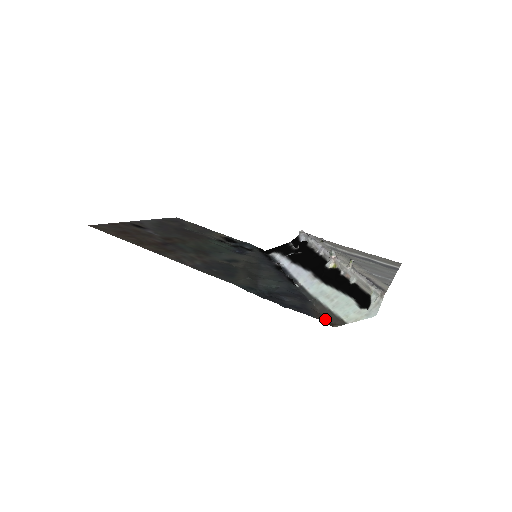
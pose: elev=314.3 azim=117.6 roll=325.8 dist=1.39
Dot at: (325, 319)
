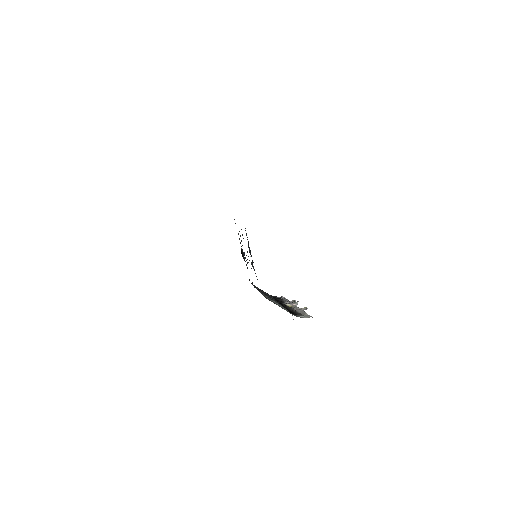
Dot at: occluded
